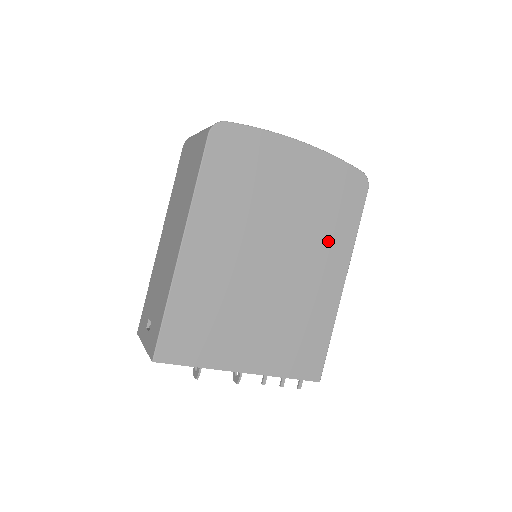
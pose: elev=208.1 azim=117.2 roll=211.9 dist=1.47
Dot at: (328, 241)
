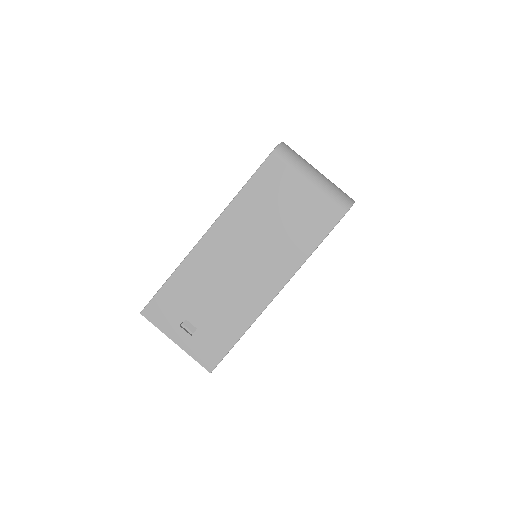
Dot at: occluded
